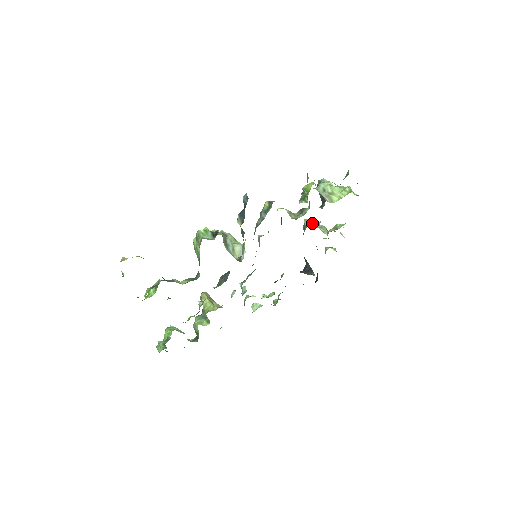
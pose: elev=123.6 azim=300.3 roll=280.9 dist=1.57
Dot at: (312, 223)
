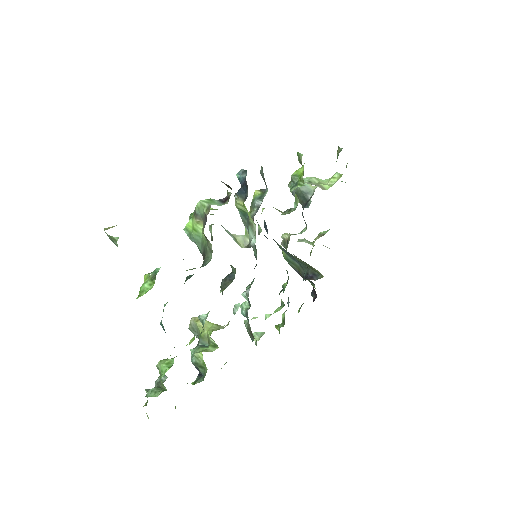
Dot at: (294, 234)
